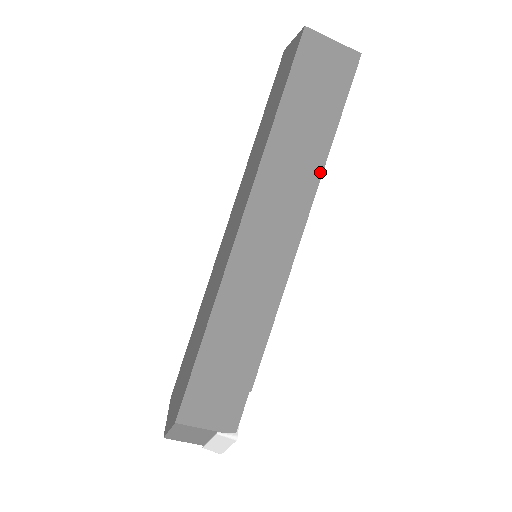
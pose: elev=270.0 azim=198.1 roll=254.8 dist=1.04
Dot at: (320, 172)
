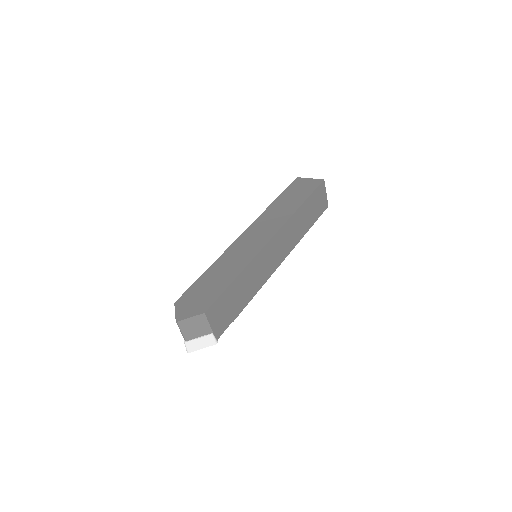
Dot at: (300, 239)
